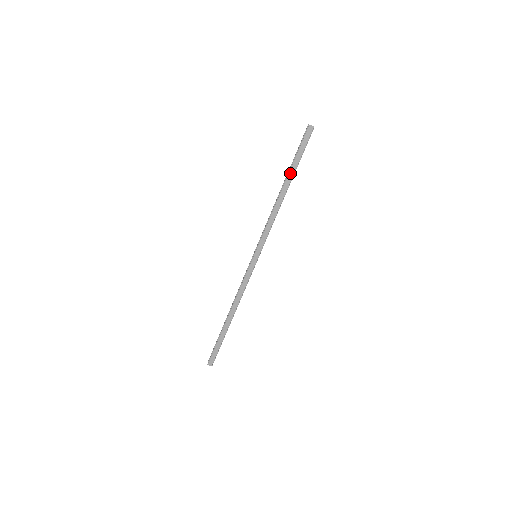
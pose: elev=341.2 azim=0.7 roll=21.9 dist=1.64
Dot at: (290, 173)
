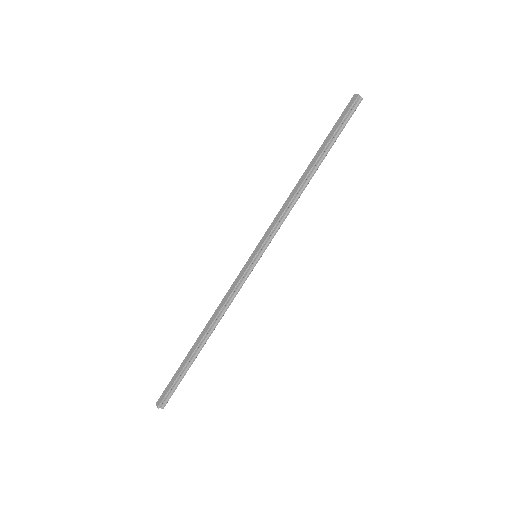
Dot at: (319, 150)
